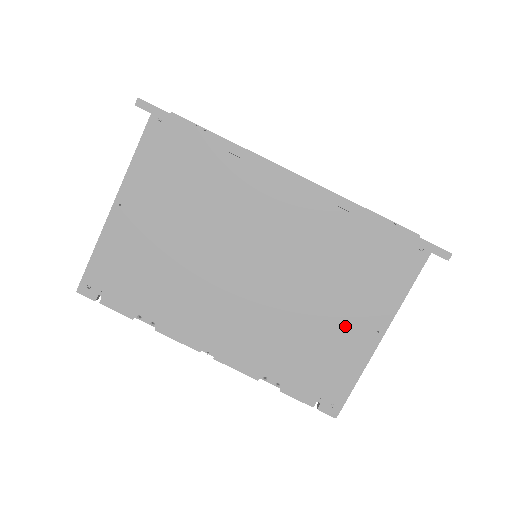
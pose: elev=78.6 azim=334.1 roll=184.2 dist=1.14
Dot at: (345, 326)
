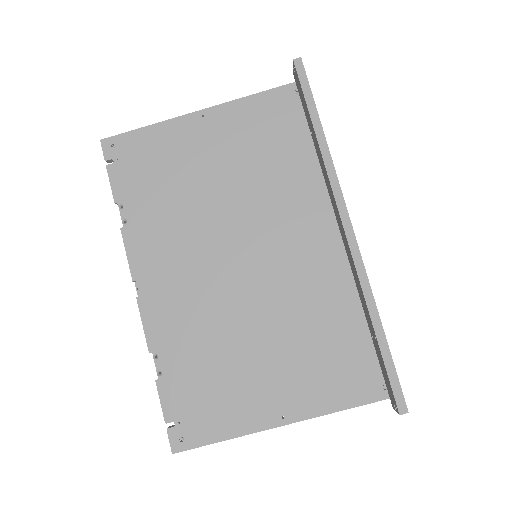
Dot at: (263, 384)
